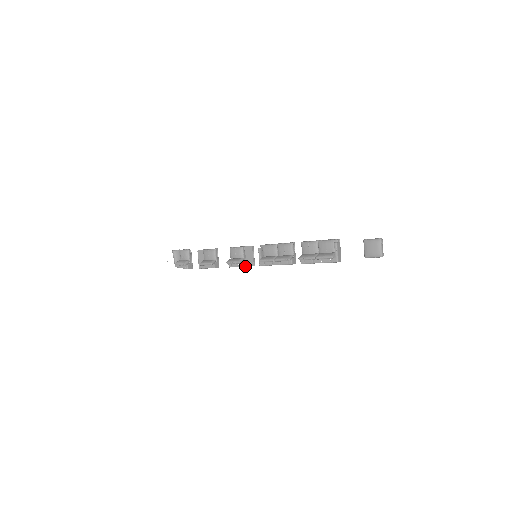
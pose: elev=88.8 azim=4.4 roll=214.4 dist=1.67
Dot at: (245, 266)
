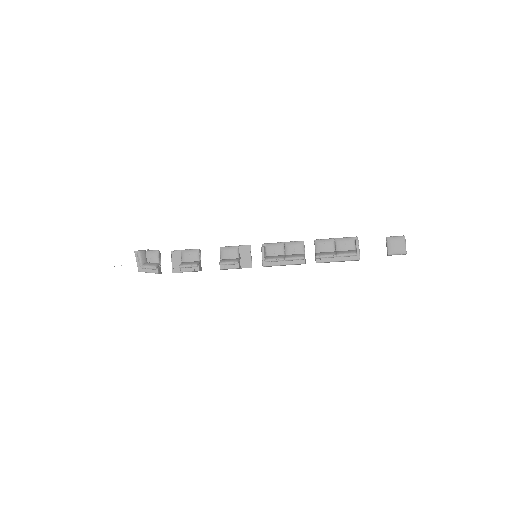
Dot at: (240, 268)
